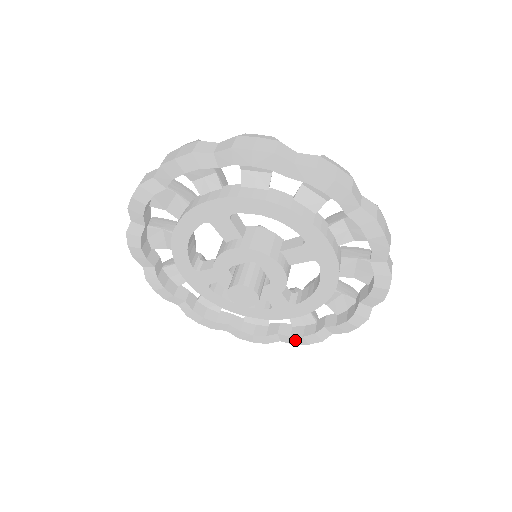
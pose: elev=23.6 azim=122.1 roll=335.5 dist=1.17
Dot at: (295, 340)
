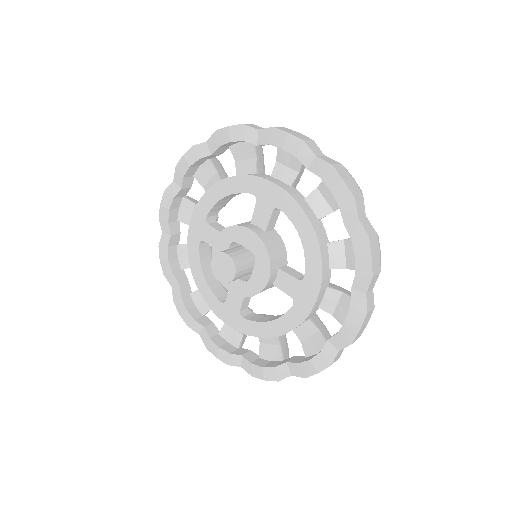
Dot at: (345, 335)
